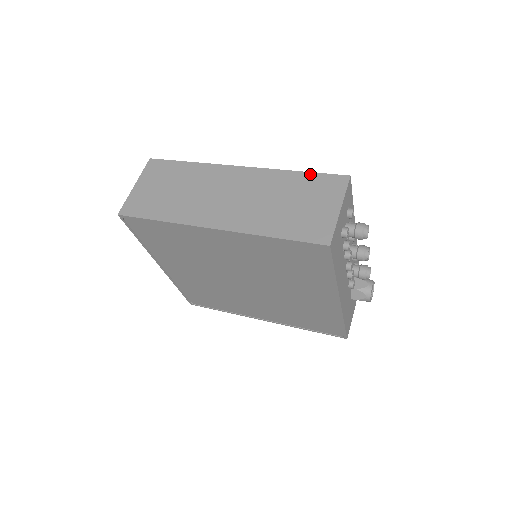
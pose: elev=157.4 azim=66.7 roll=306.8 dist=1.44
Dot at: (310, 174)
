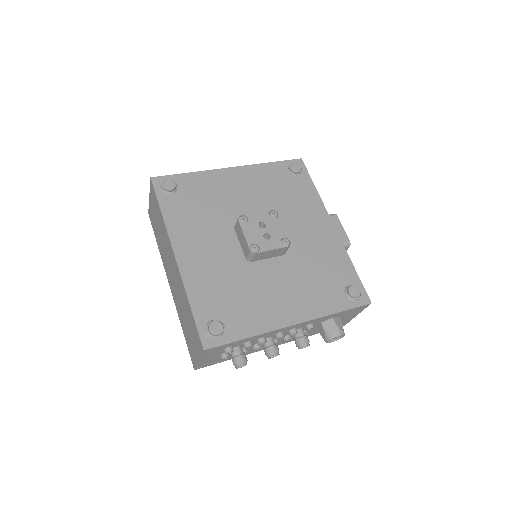
Dot at: (193, 317)
